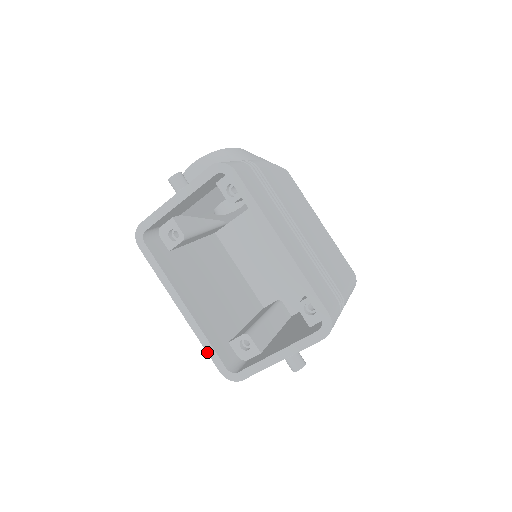
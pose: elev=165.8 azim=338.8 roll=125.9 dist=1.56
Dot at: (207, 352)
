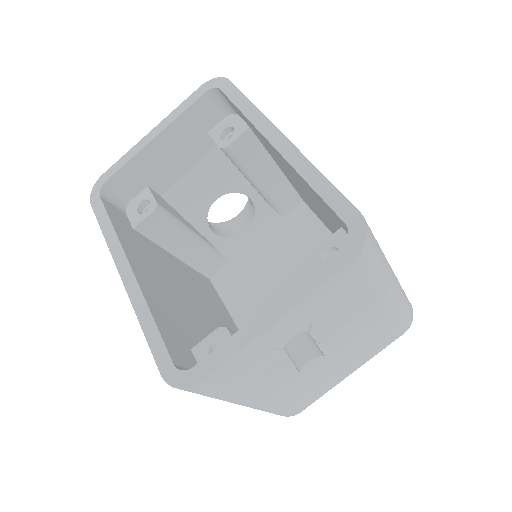
Dot at: (146, 339)
